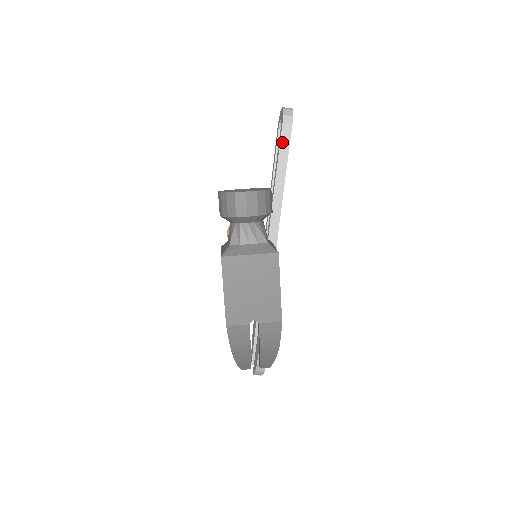
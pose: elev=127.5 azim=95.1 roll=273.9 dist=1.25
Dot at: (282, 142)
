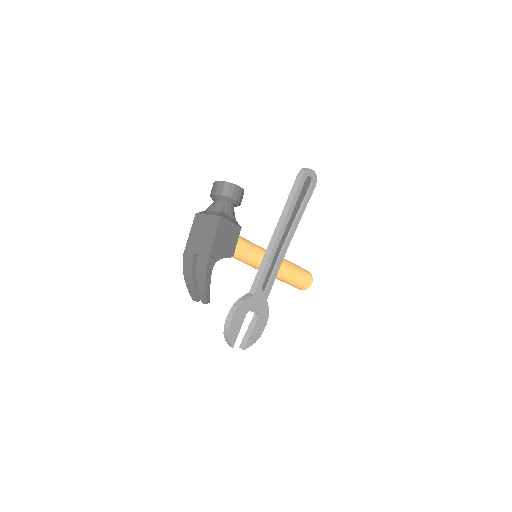
Dot at: (294, 186)
